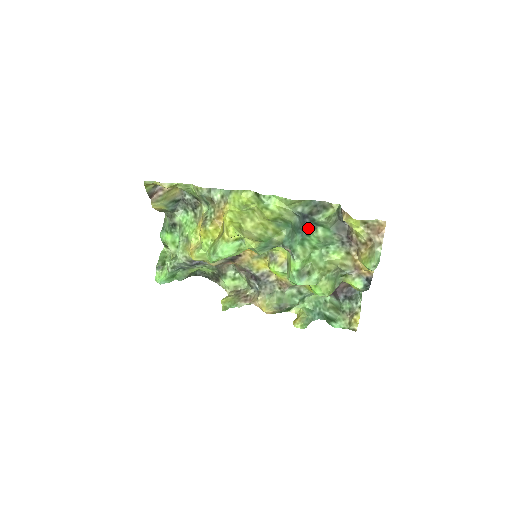
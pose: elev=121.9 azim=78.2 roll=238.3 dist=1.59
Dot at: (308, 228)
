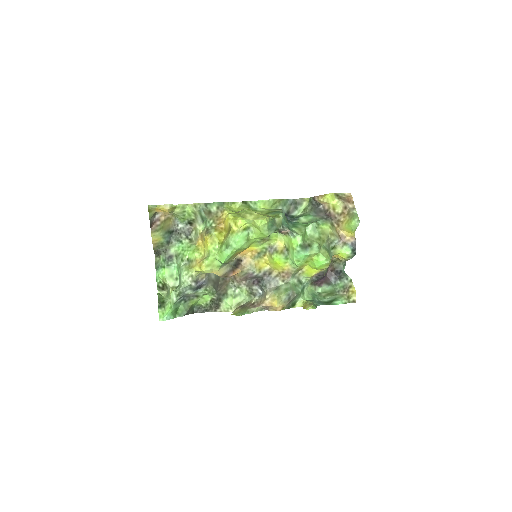
Dot at: occluded
